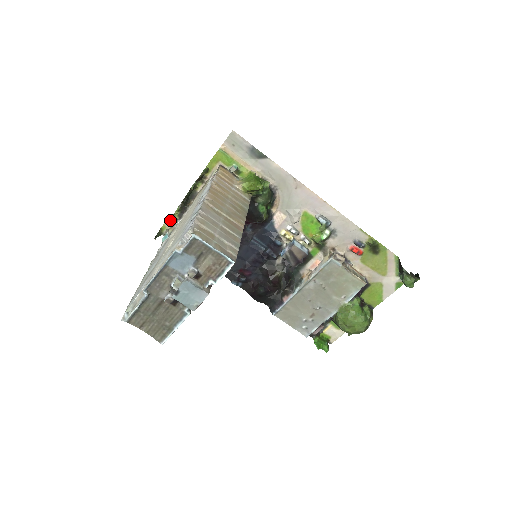
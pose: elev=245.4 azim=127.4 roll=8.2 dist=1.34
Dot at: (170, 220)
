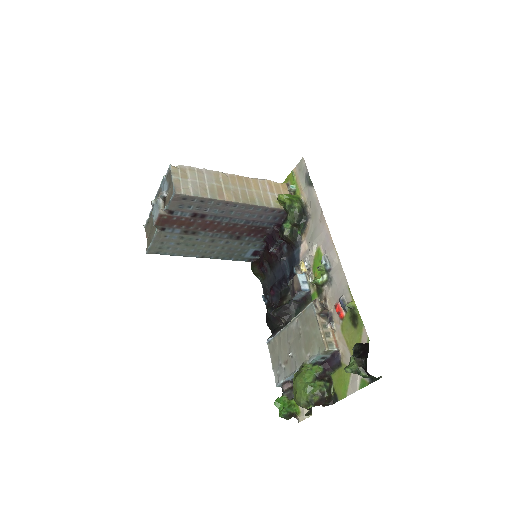
Dot at: occluded
